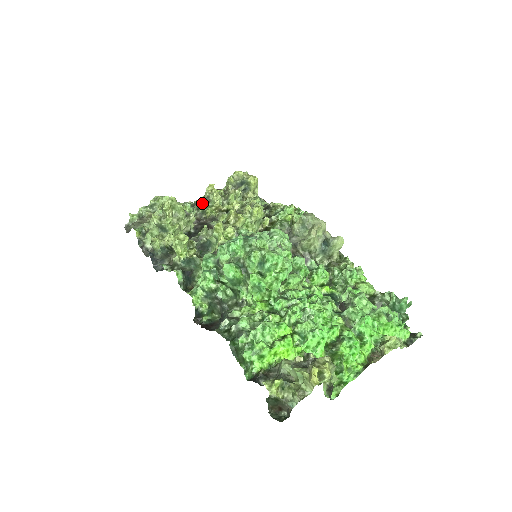
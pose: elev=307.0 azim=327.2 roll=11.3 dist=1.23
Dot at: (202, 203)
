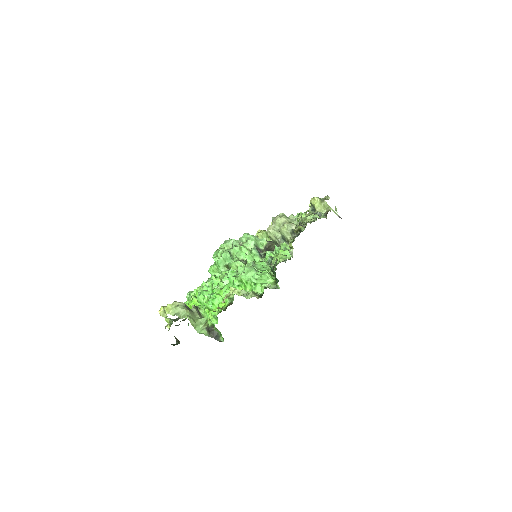
Dot at: occluded
